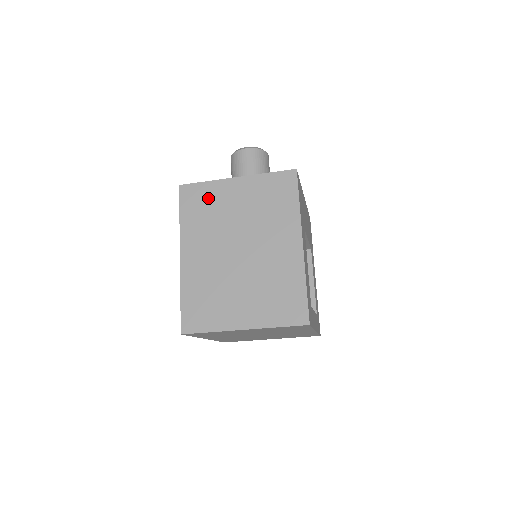
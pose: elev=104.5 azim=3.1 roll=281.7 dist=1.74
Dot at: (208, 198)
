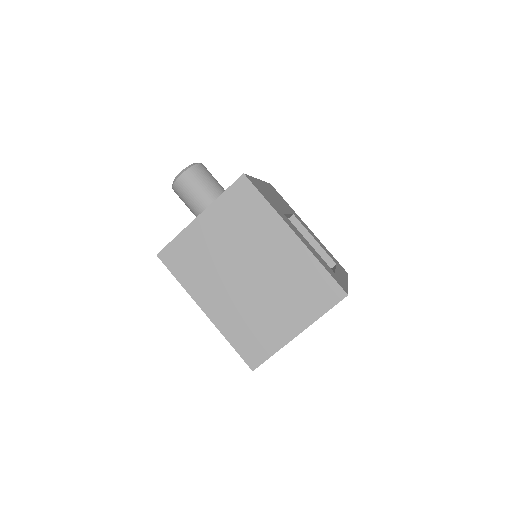
Dot at: (189, 249)
